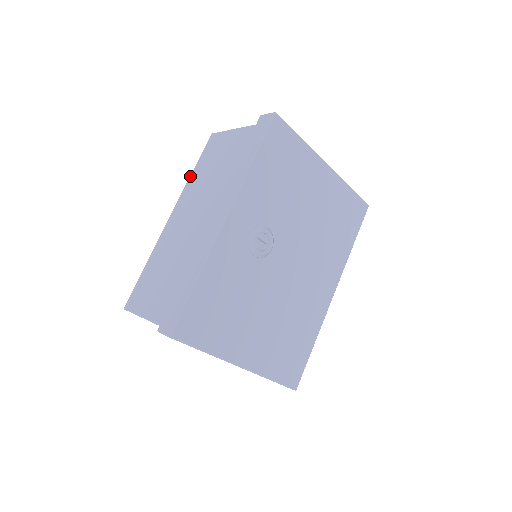
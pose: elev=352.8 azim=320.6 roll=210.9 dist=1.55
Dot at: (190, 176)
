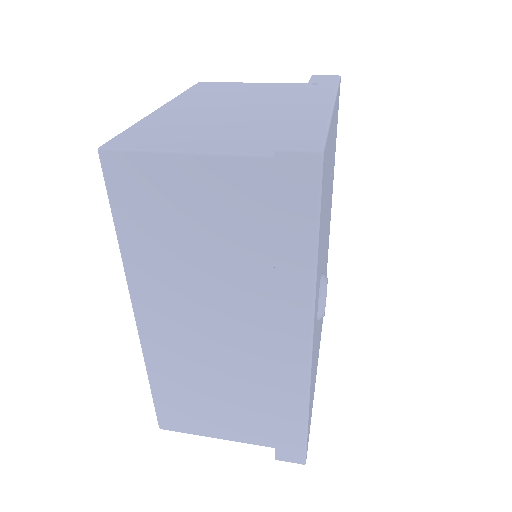
Dot at: (121, 249)
